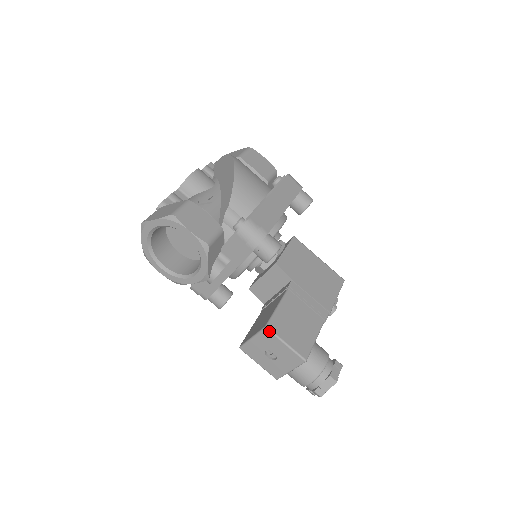
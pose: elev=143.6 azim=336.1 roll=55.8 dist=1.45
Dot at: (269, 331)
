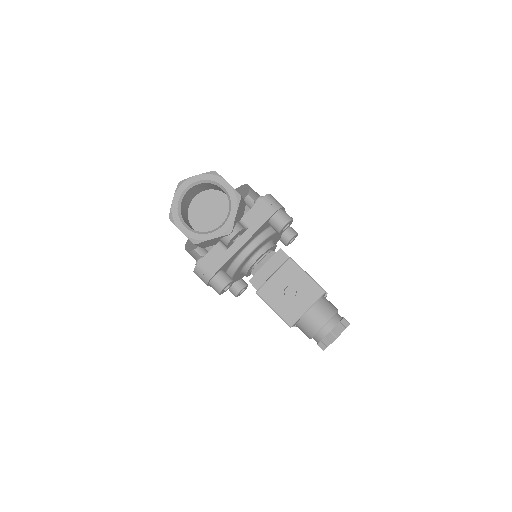
Dot at: (293, 261)
